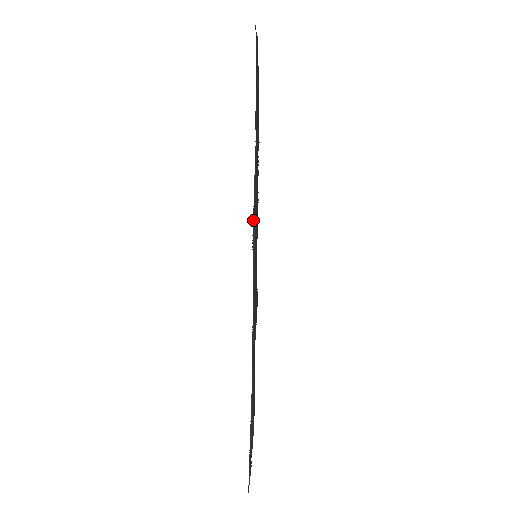
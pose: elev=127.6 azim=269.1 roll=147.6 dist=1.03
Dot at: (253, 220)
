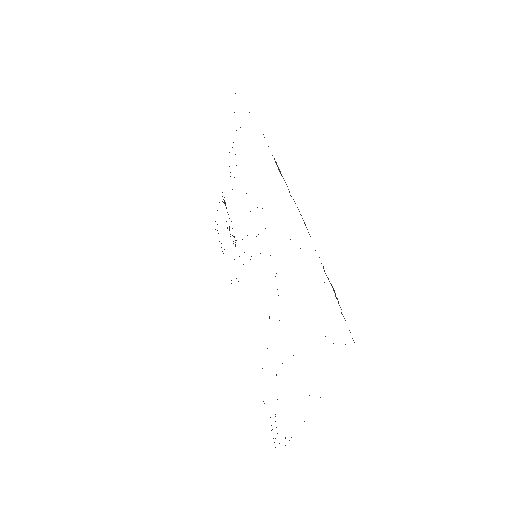
Dot at: (274, 159)
